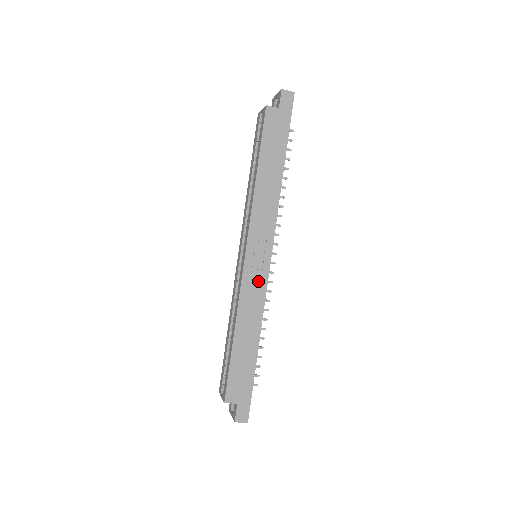
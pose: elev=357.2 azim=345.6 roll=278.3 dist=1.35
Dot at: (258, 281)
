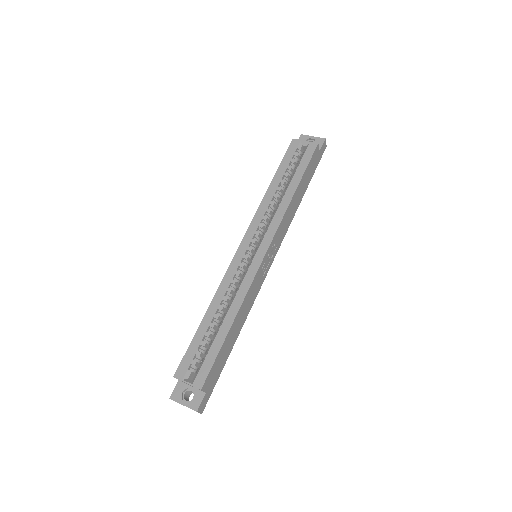
Dot at: (260, 280)
